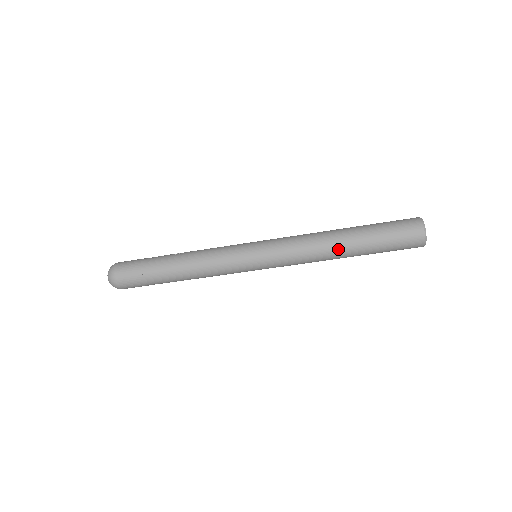
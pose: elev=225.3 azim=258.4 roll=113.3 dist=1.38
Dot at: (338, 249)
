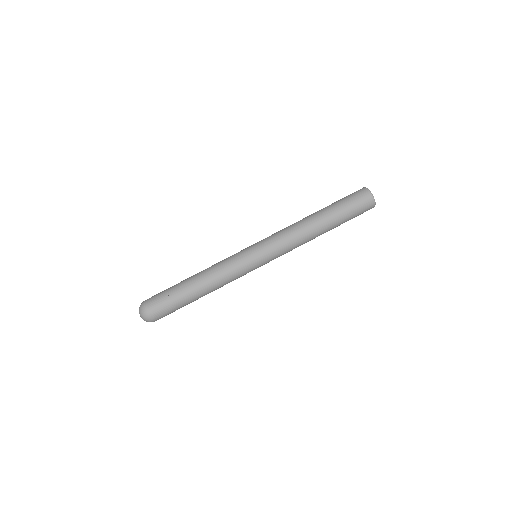
Dot at: (310, 217)
